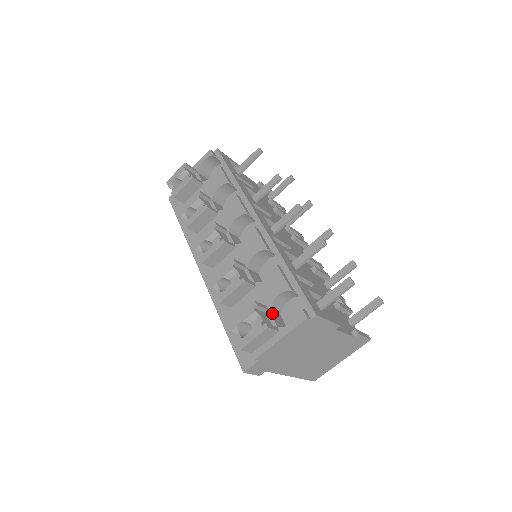
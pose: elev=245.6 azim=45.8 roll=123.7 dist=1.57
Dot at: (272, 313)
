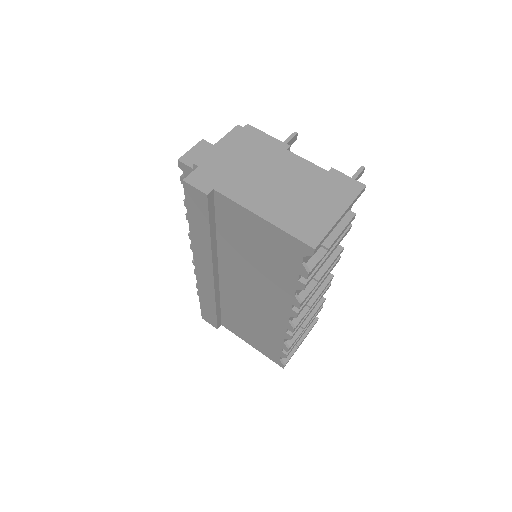
Dot at: occluded
